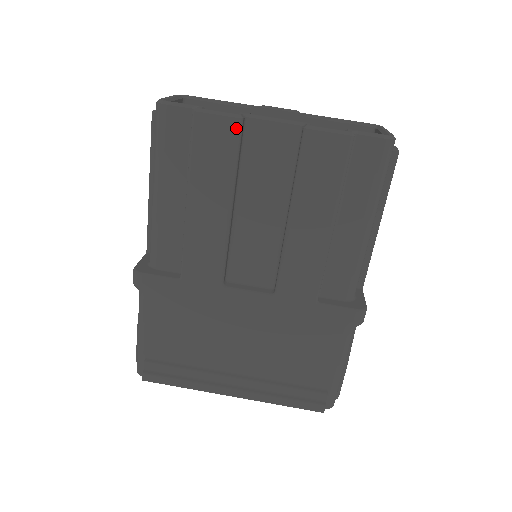
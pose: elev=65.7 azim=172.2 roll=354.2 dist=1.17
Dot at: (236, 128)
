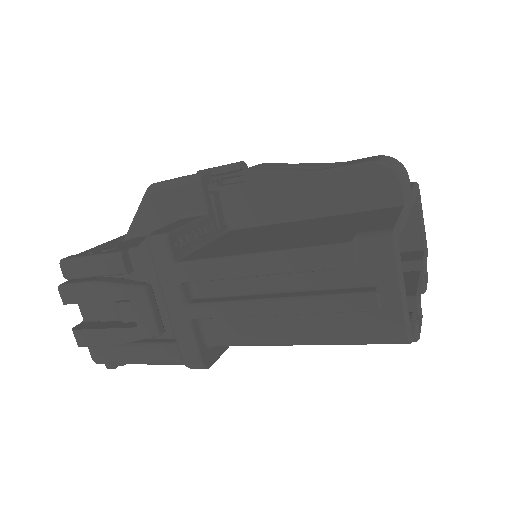
Dot at: occluded
